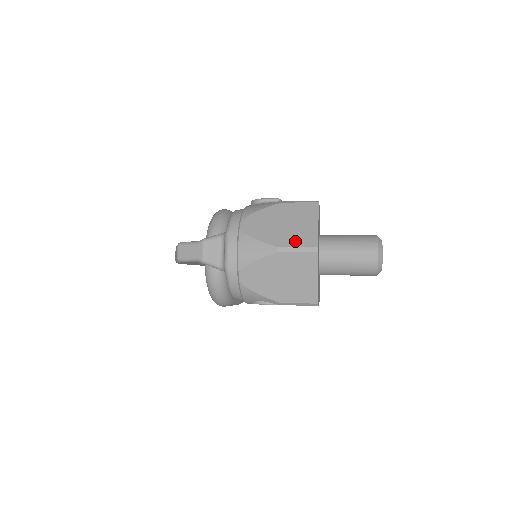
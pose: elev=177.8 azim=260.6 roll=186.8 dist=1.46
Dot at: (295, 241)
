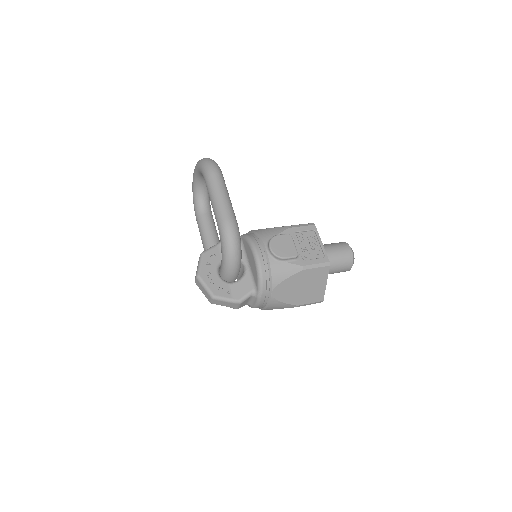
Dot at: (310, 300)
